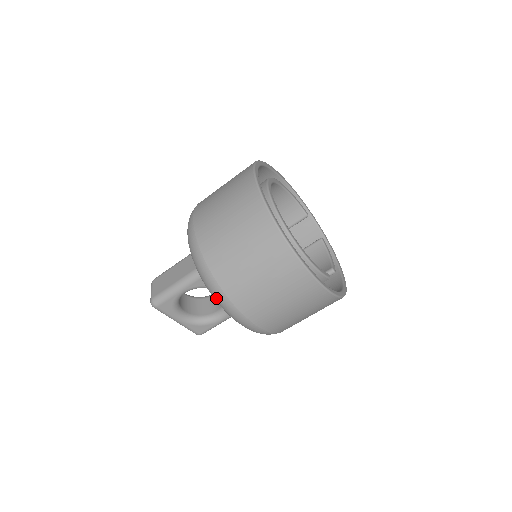
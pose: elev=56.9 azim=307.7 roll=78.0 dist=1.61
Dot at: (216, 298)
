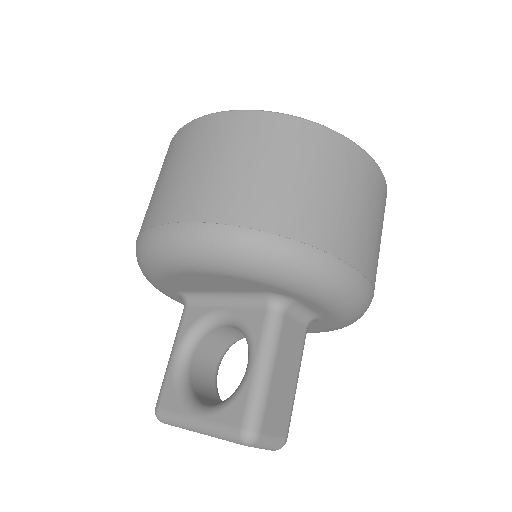
Dot at: (140, 259)
